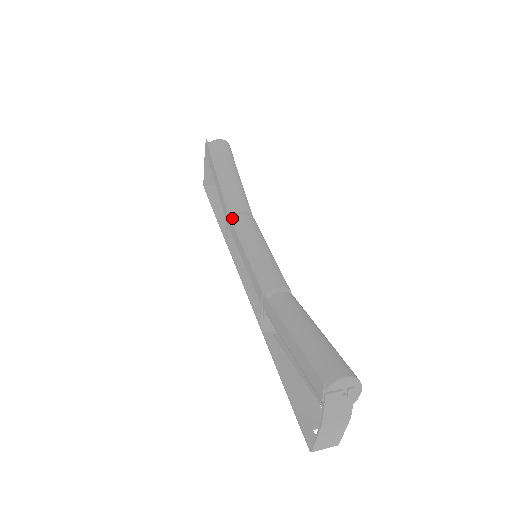
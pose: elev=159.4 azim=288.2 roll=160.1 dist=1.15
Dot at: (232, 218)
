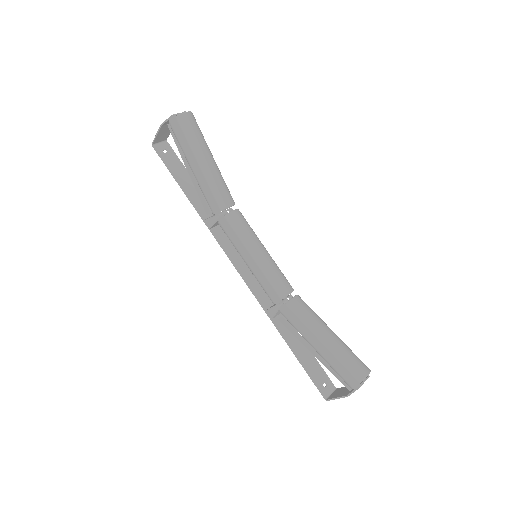
Dot at: occluded
